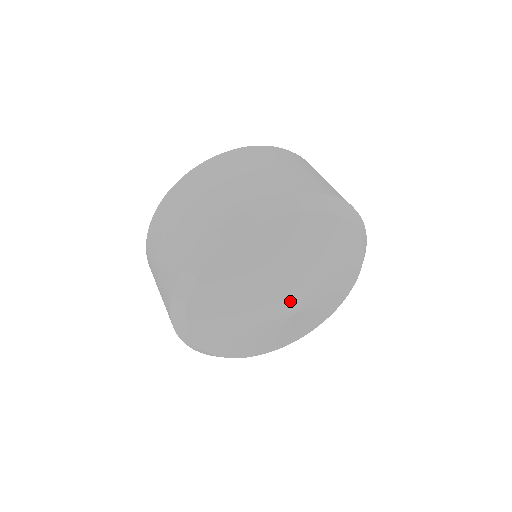
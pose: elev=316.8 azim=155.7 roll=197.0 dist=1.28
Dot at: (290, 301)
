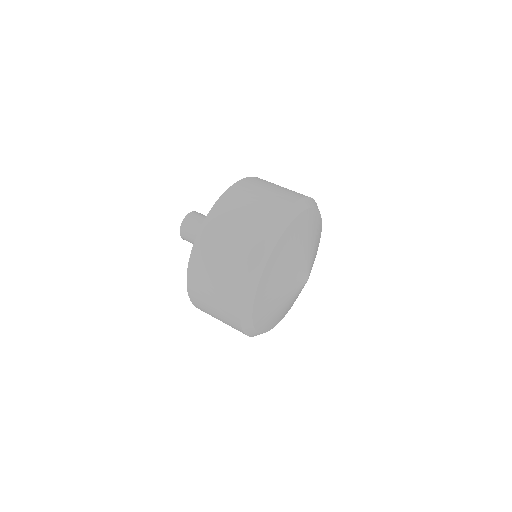
Dot at: (308, 270)
